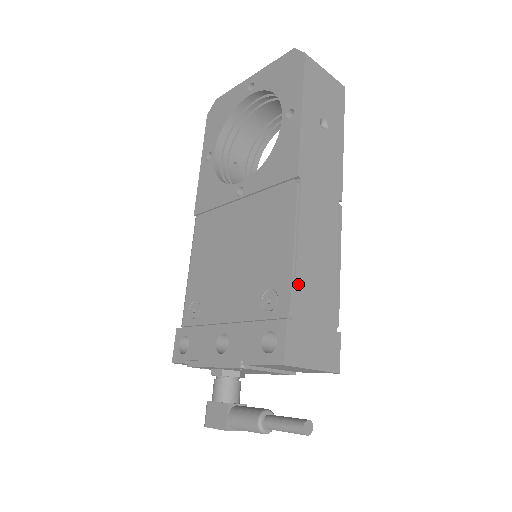
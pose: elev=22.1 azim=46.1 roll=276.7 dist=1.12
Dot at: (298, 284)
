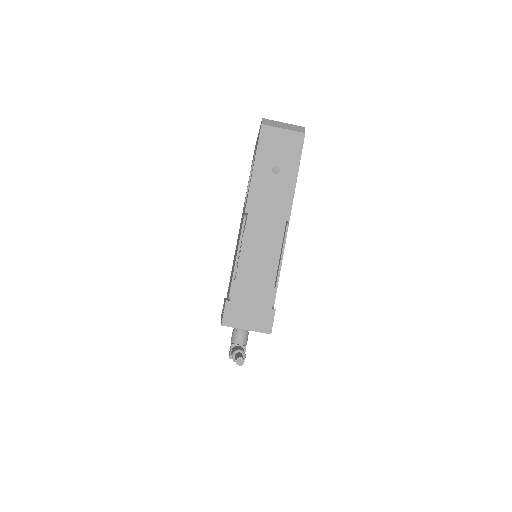
Dot at: (238, 280)
